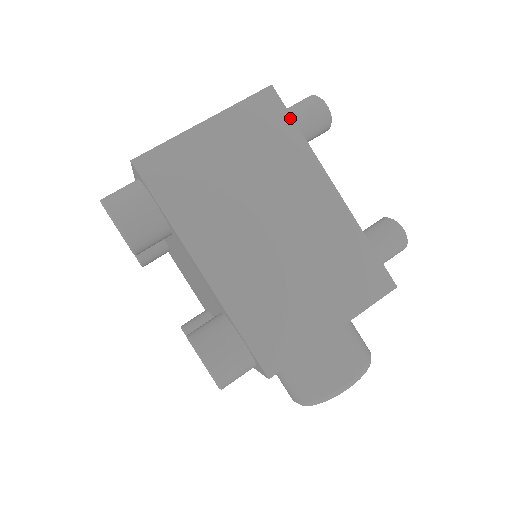
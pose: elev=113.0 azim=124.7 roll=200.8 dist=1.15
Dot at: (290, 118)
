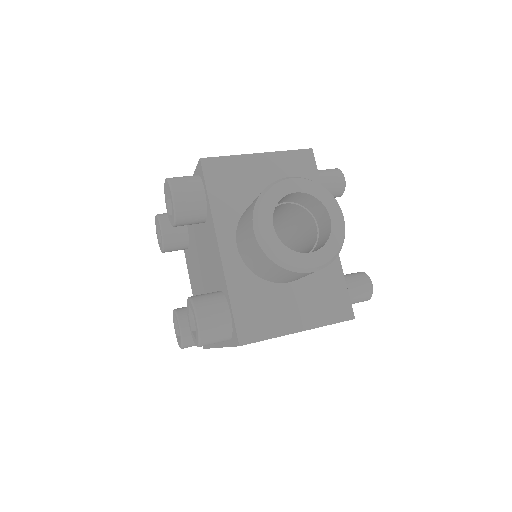
Dot at: occluded
